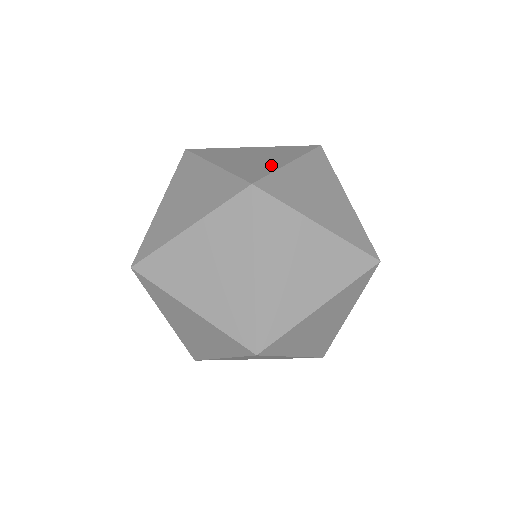
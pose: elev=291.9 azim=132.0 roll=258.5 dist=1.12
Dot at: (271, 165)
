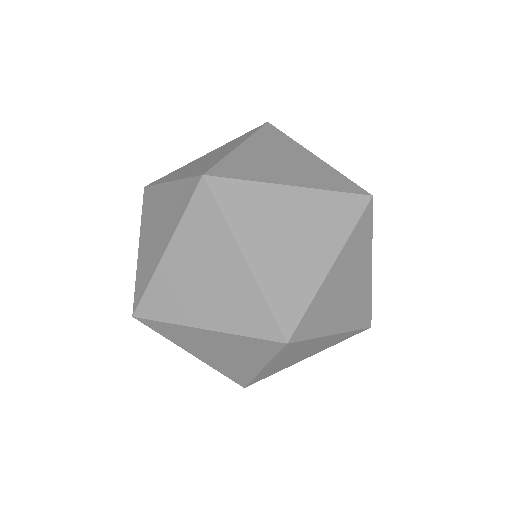
Dot at: (221, 155)
